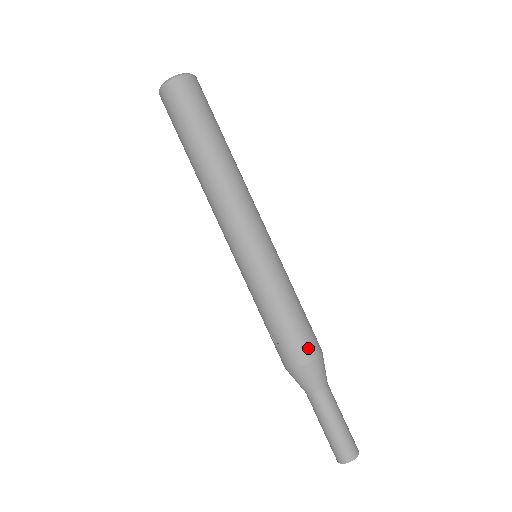
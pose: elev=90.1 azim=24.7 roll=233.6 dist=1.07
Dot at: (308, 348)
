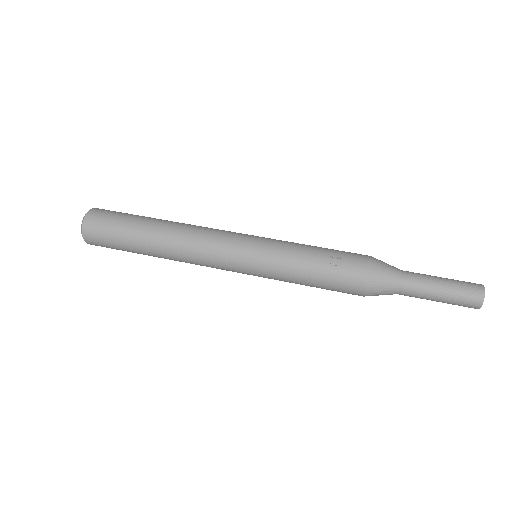
Dot at: occluded
